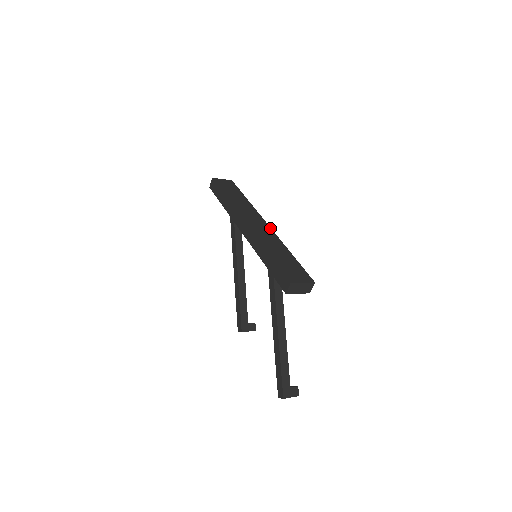
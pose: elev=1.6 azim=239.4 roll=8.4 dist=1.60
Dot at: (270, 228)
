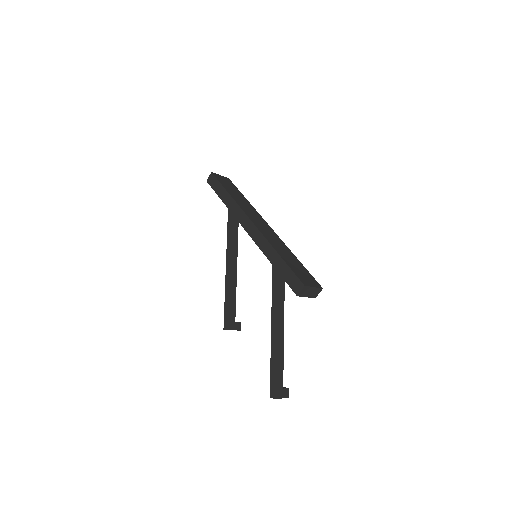
Dot at: (273, 231)
